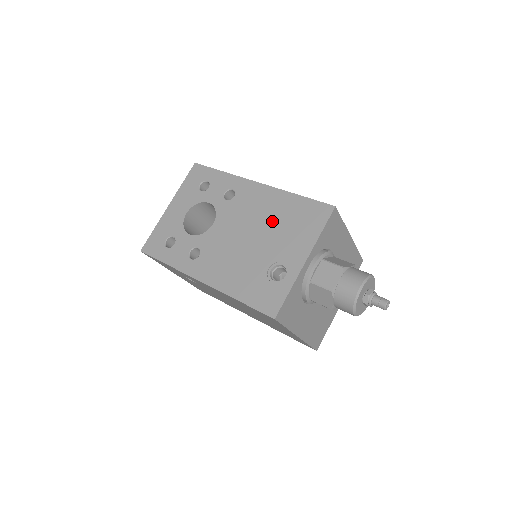
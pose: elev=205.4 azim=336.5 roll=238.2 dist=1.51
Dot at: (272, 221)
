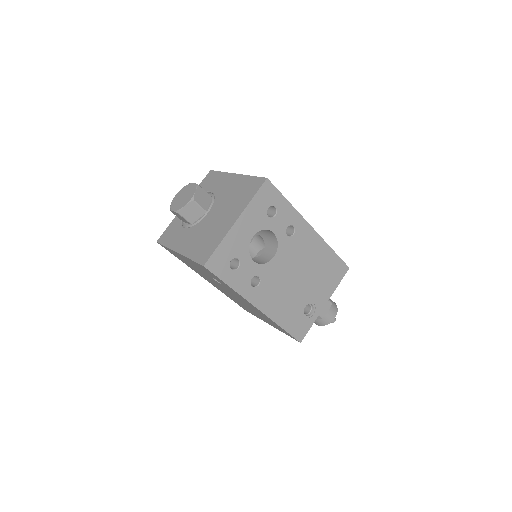
Dot at: (315, 268)
